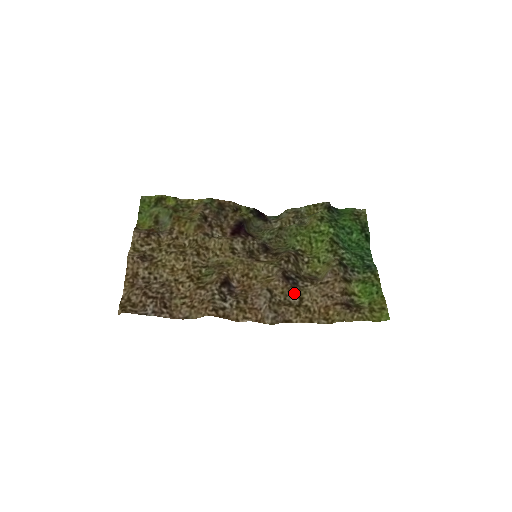
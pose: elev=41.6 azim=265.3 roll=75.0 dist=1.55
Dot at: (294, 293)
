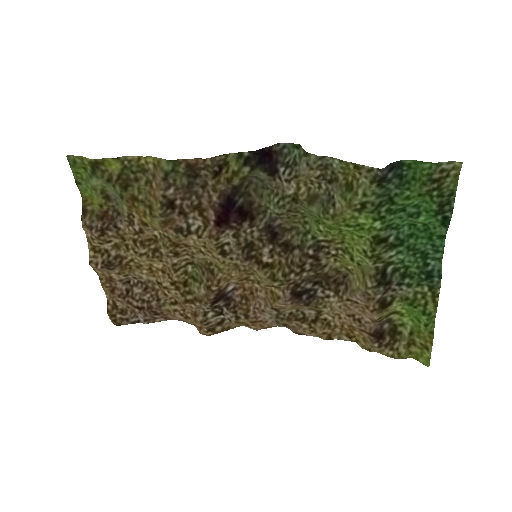
Dot at: (309, 307)
